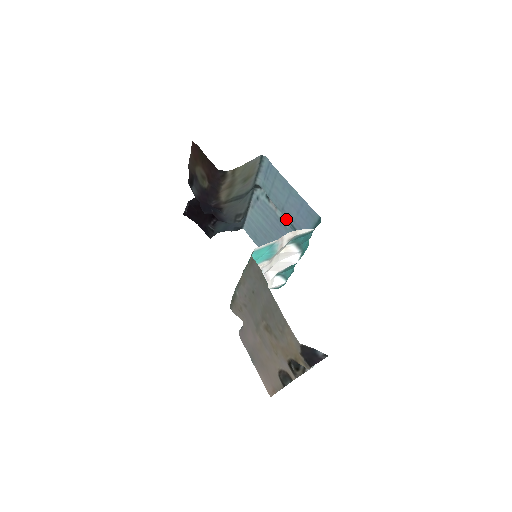
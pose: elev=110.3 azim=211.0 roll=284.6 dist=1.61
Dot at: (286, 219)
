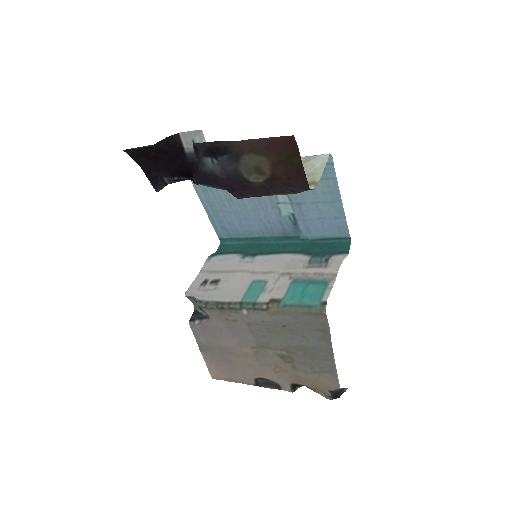
Dot at: (291, 210)
